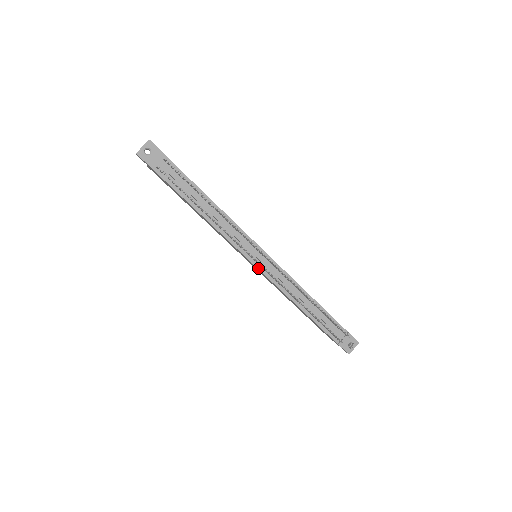
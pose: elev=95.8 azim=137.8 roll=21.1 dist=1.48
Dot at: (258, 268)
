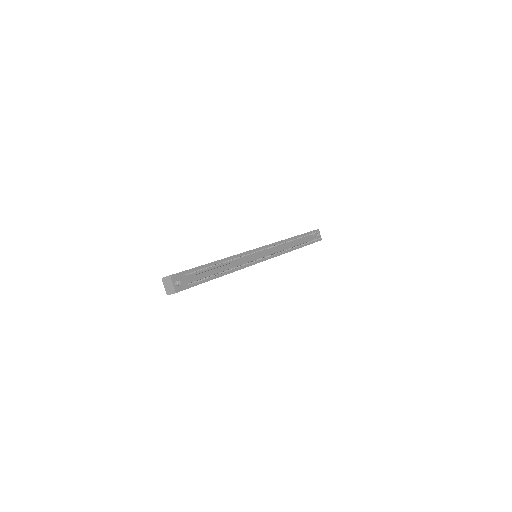
Dot at: (267, 259)
